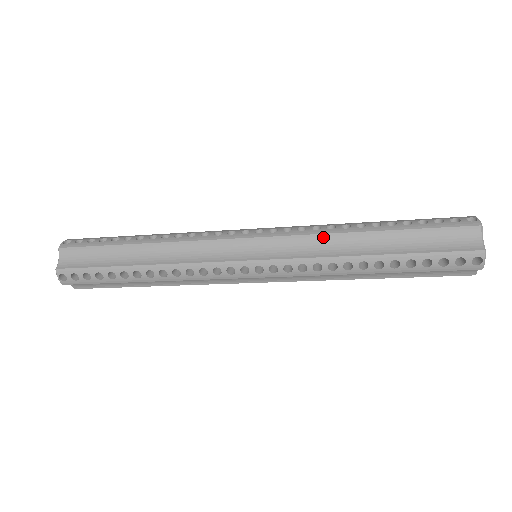
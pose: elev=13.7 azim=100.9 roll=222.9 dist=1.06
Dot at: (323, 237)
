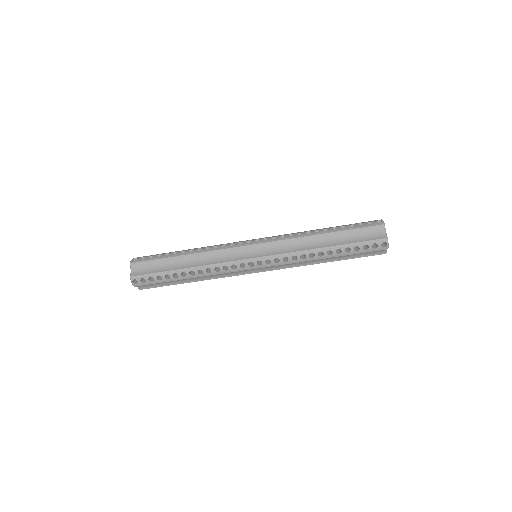
Dot at: (296, 240)
